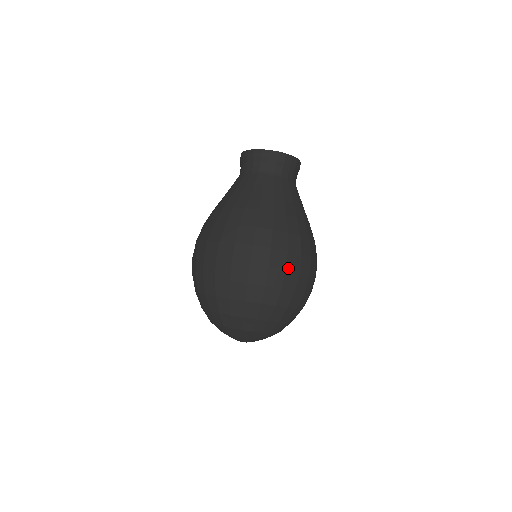
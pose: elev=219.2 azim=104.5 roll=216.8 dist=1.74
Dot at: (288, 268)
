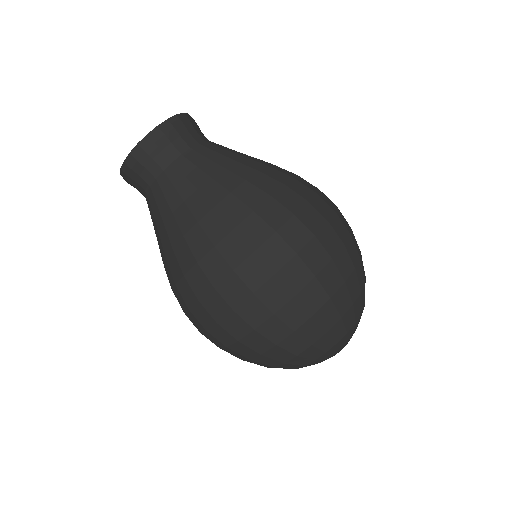
Dot at: (276, 268)
